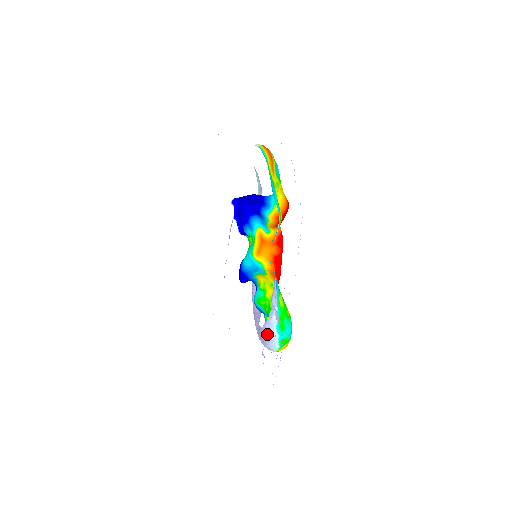
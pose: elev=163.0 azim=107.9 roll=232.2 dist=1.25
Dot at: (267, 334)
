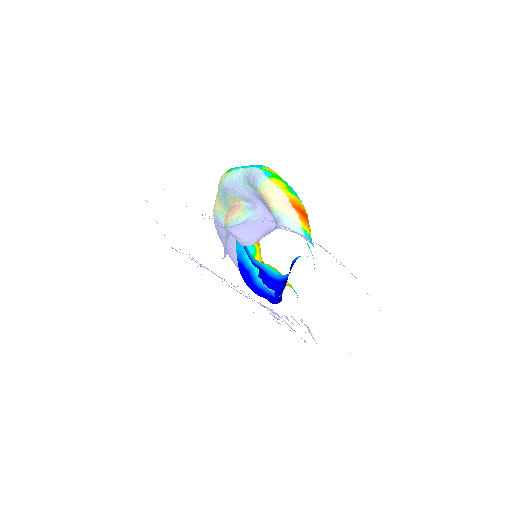
Dot at: occluded
